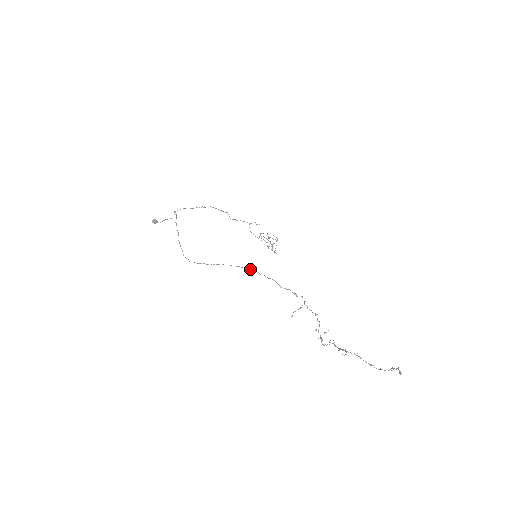
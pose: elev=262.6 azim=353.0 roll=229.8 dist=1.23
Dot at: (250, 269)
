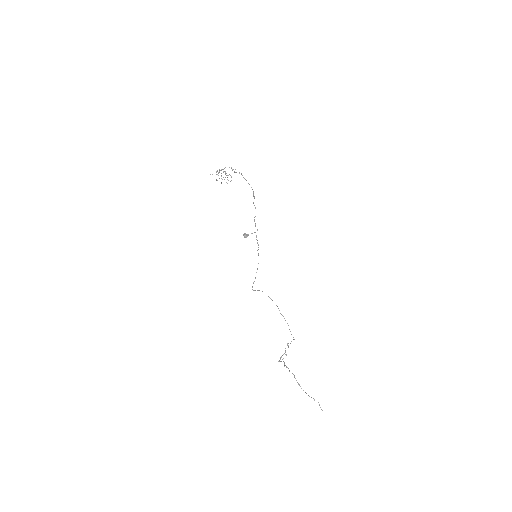
Dot at: (276, 305)
